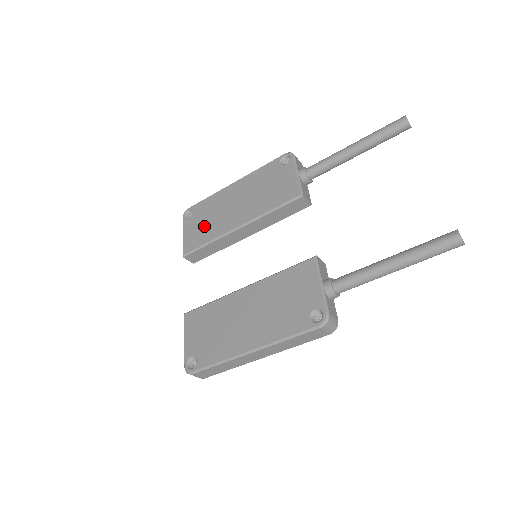
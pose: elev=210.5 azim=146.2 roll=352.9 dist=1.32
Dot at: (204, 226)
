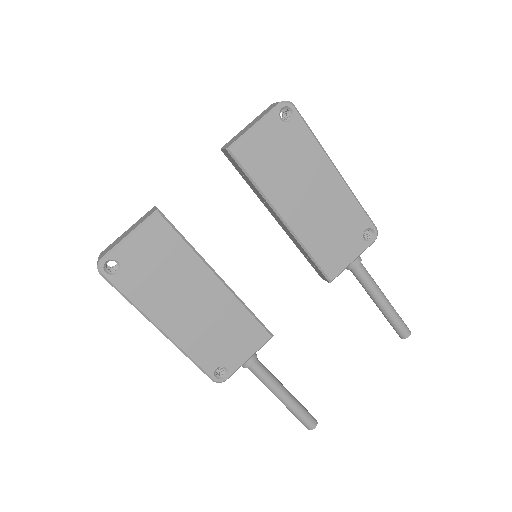
Dot at: (275, 161)
